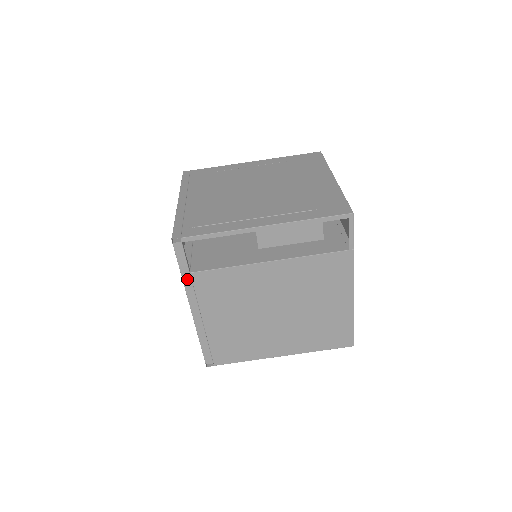
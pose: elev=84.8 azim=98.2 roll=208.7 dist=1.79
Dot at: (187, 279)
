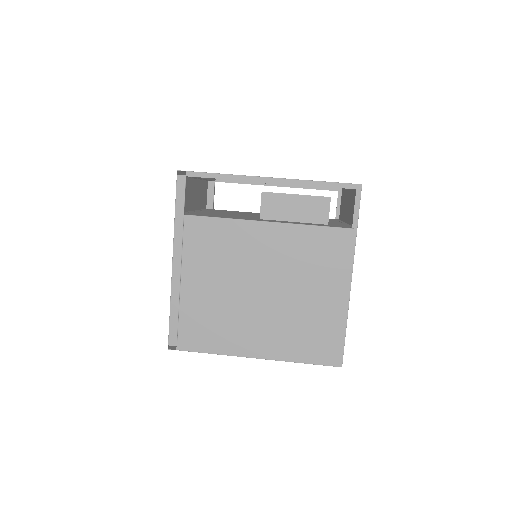
Dot at: (179, 222)
